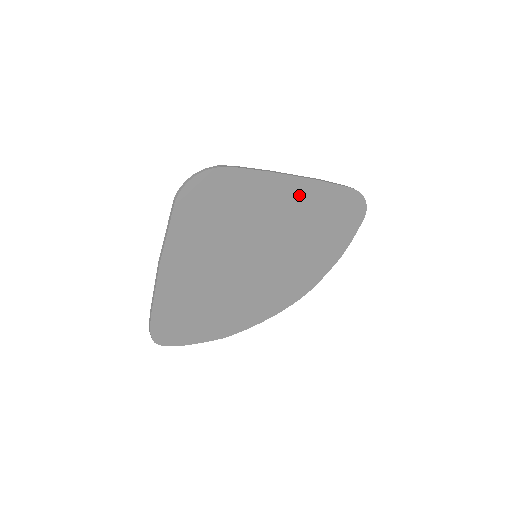
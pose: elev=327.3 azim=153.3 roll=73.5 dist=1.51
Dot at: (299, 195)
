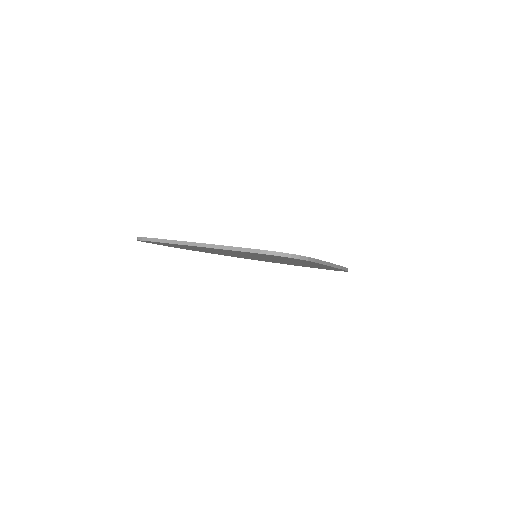
Dot at: occluded
